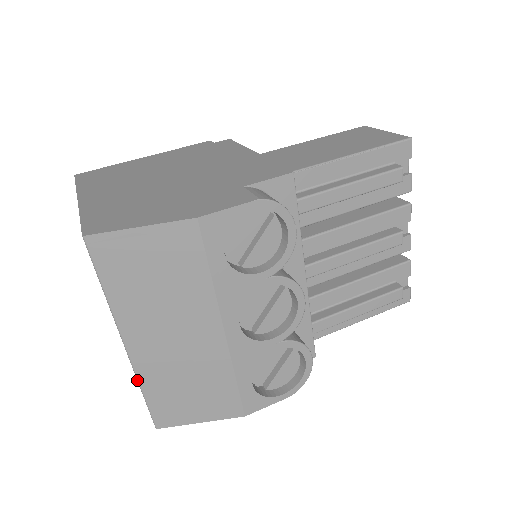
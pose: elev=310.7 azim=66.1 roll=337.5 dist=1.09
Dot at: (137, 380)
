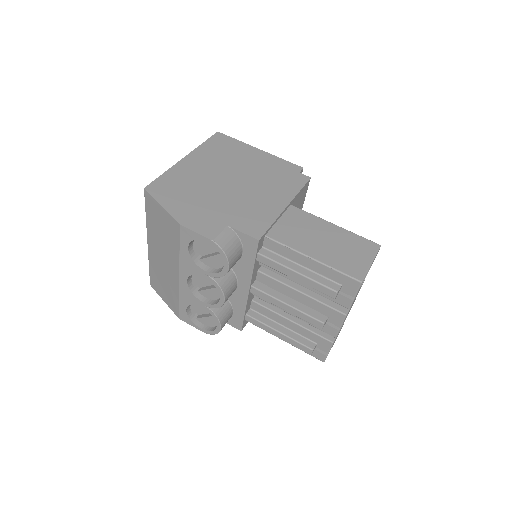
Dot at: (148, 259)
